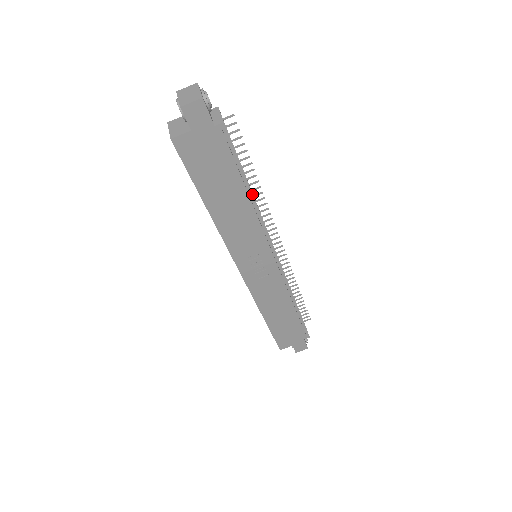
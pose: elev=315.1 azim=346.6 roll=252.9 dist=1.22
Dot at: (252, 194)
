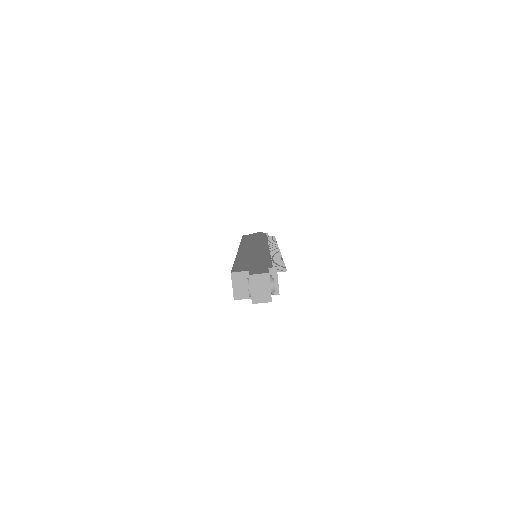
Dot at: occluded
